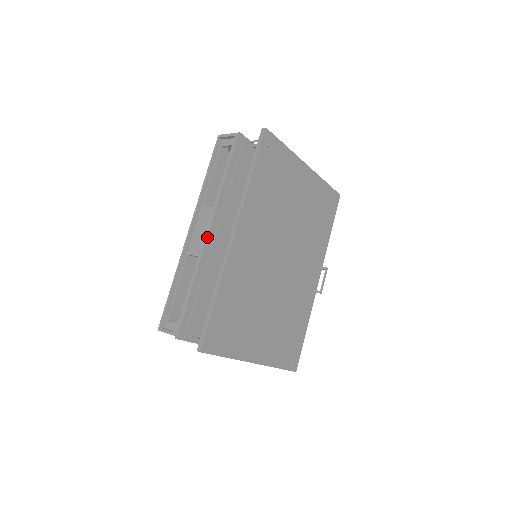
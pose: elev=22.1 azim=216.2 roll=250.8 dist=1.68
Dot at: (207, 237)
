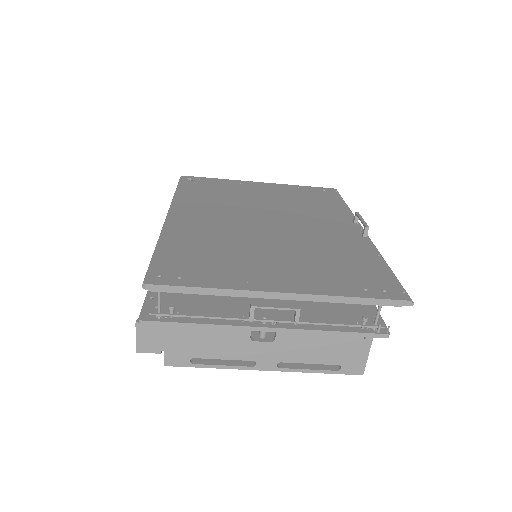
Dot at: occluded
